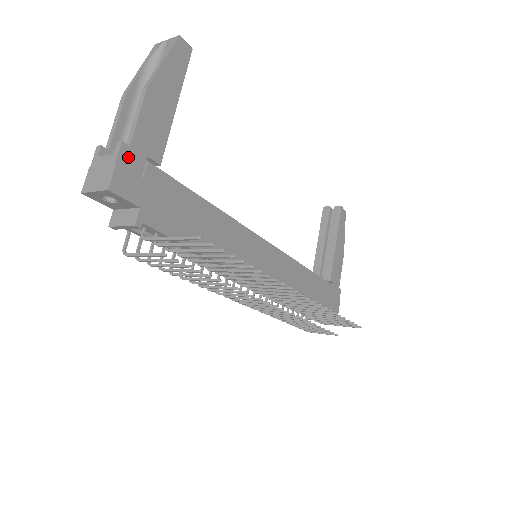
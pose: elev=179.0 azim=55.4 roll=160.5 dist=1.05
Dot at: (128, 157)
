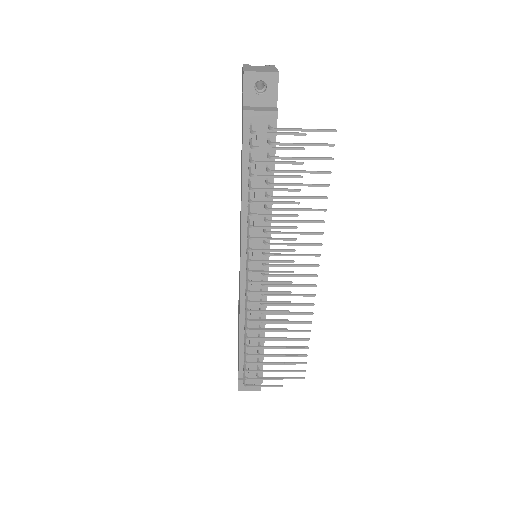
Dot at: occluded
